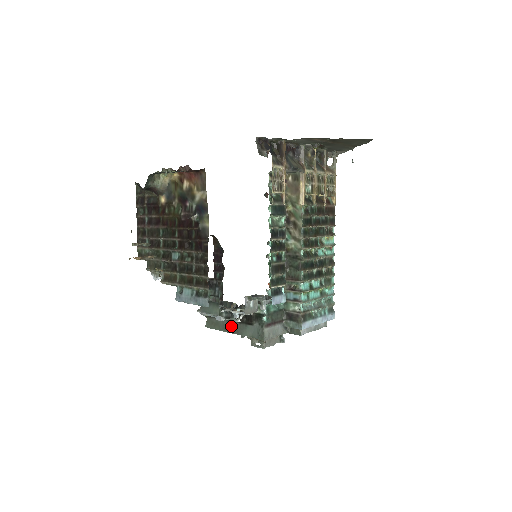
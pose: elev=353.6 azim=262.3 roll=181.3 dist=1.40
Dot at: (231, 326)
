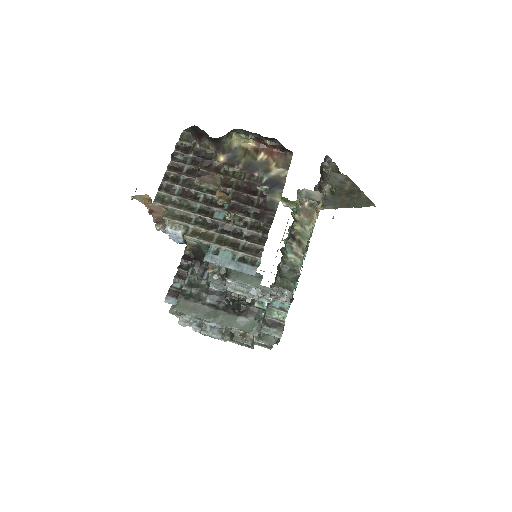
Dot at: (215, 314)
